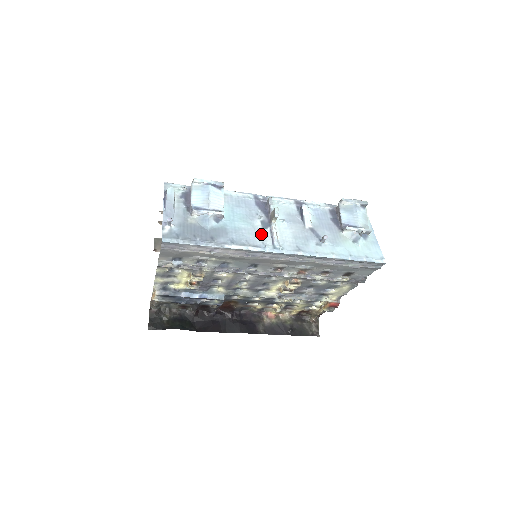
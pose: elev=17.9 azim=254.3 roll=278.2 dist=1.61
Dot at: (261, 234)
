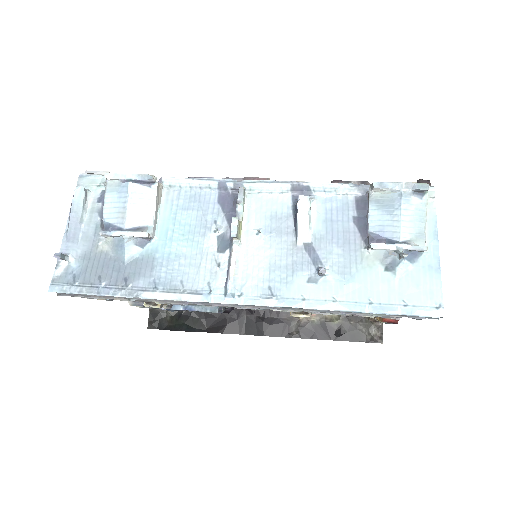
Dot at: (210, 265)
